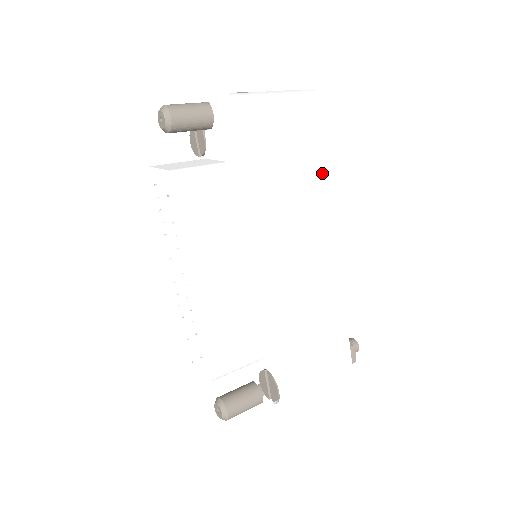
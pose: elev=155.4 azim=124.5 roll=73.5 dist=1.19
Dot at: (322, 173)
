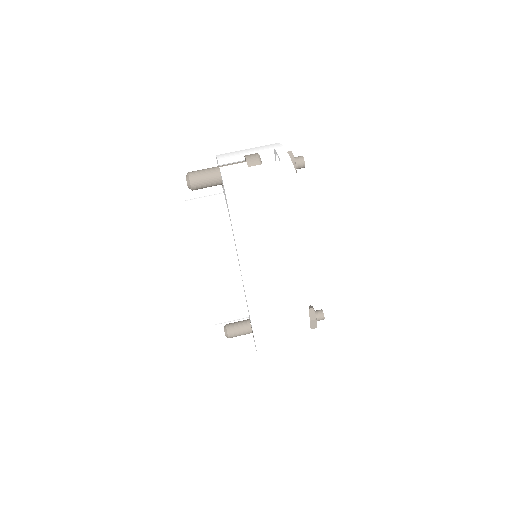
Dot at: (297, 226)
